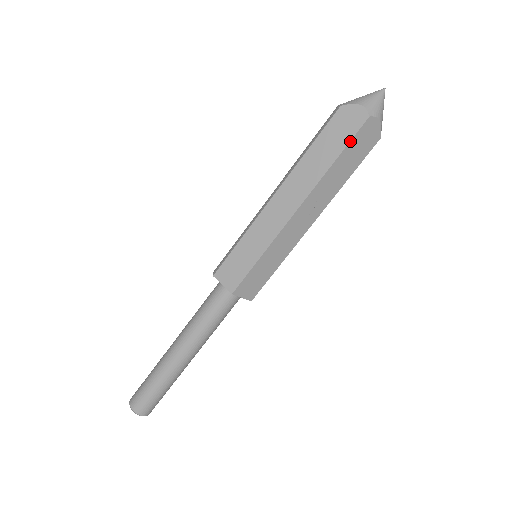
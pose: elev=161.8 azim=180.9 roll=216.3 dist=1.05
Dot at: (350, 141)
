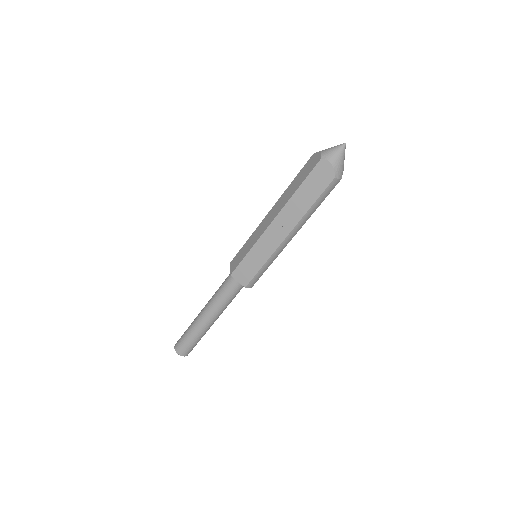
Dot at: (308, 176)
